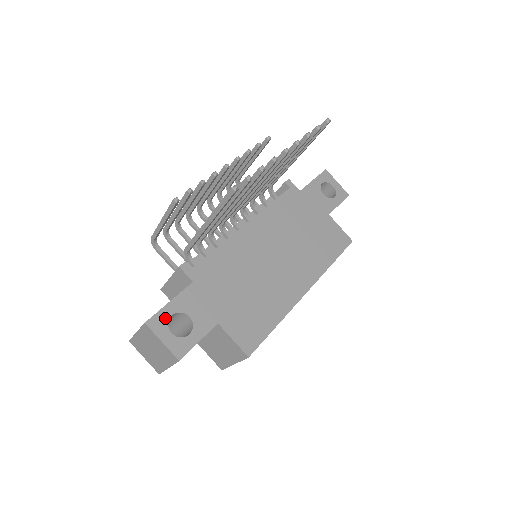
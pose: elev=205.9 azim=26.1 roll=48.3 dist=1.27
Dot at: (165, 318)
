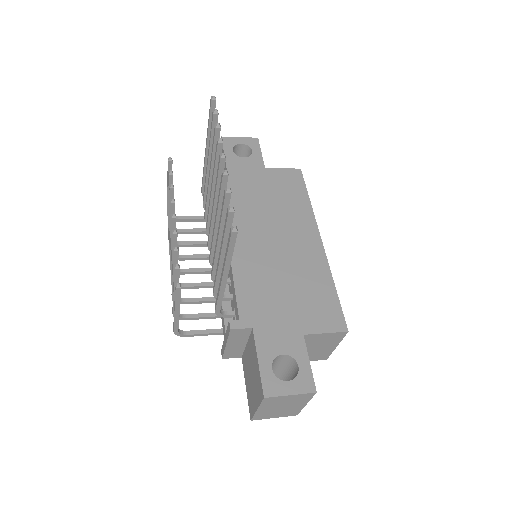
Dot at: (271, 377)
